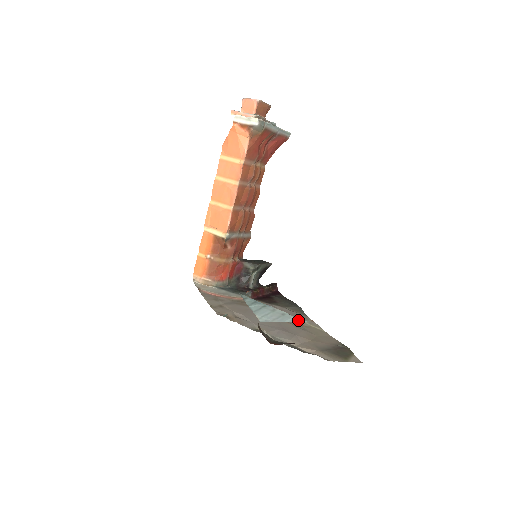
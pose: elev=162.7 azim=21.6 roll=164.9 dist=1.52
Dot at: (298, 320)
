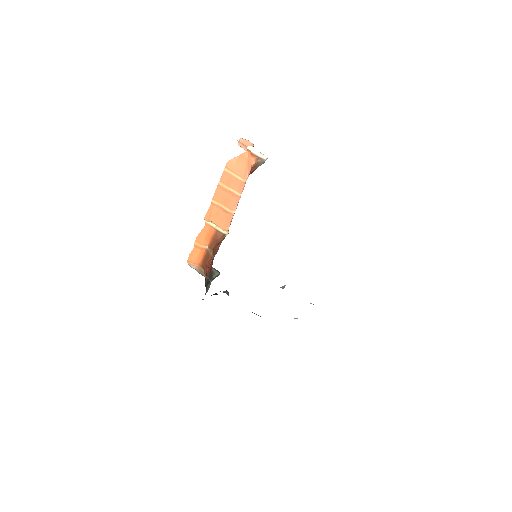
Dot at: occluded
